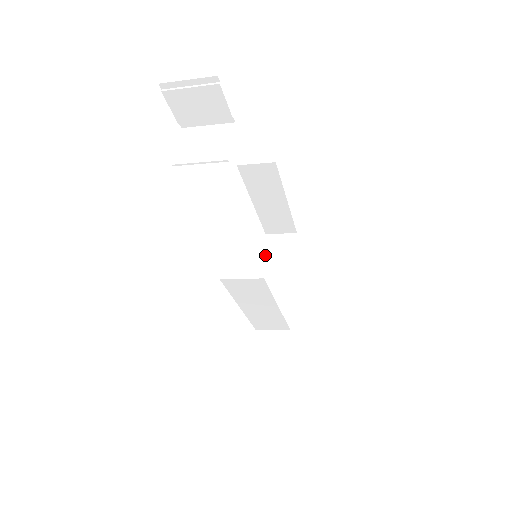
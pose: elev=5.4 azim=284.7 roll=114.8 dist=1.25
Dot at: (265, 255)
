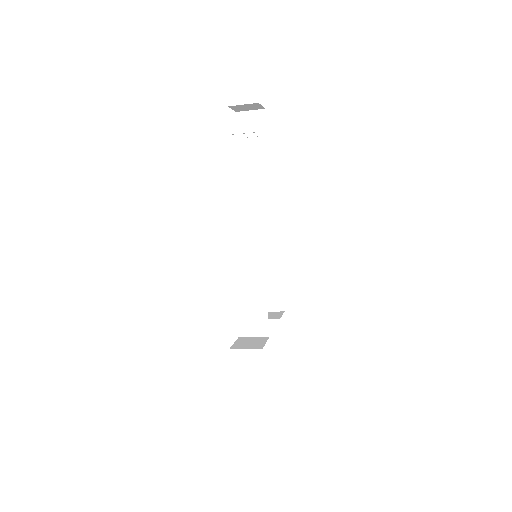
Dot at: occluded
